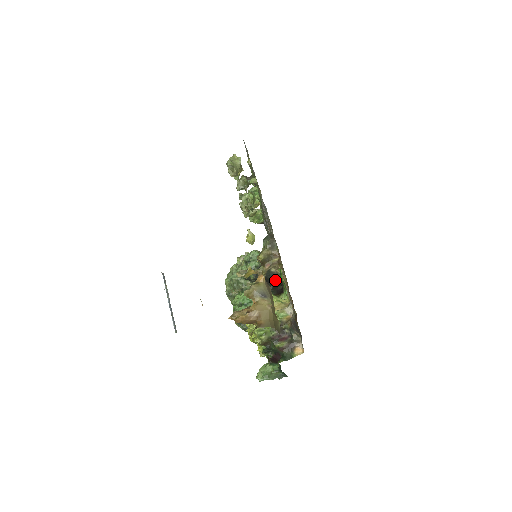
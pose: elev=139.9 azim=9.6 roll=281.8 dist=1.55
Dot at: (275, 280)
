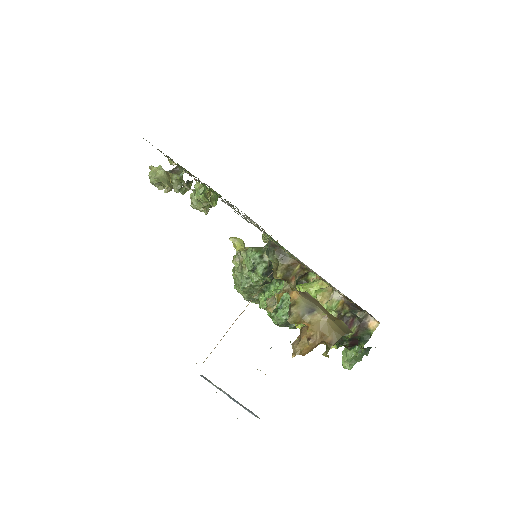
Dot at: occluded
